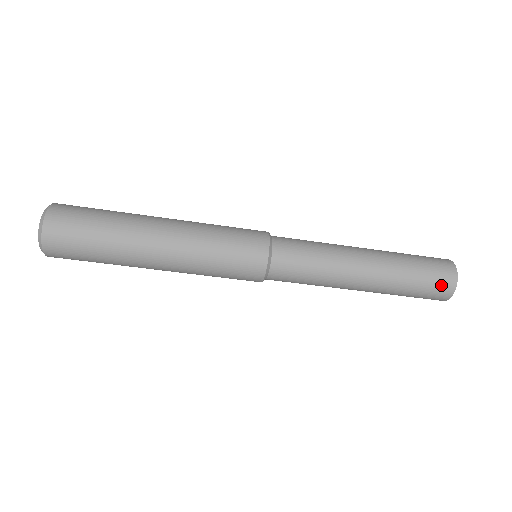
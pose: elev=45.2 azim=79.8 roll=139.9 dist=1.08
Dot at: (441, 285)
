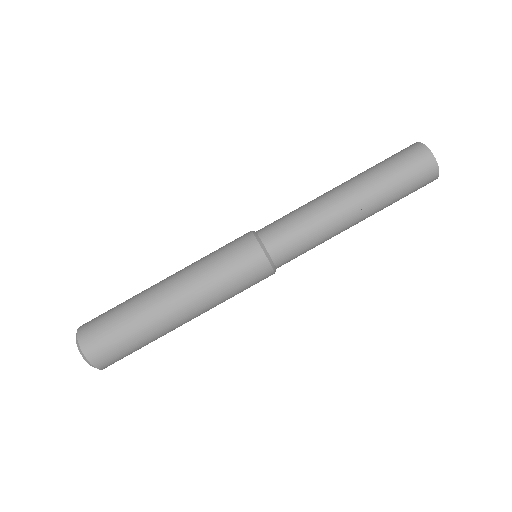
Dot at: (414, 157)
